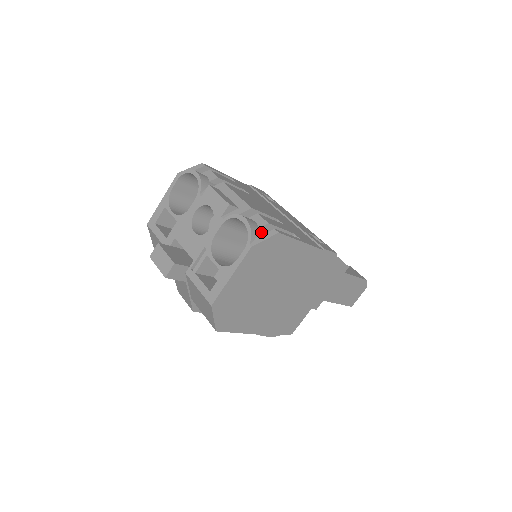
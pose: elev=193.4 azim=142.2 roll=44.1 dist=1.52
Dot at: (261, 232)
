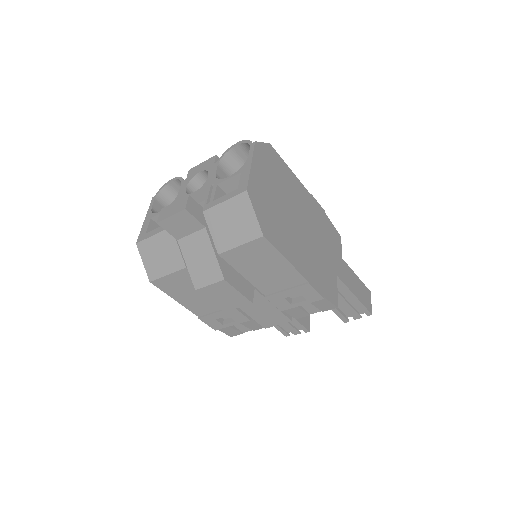
Dot at: occluded
